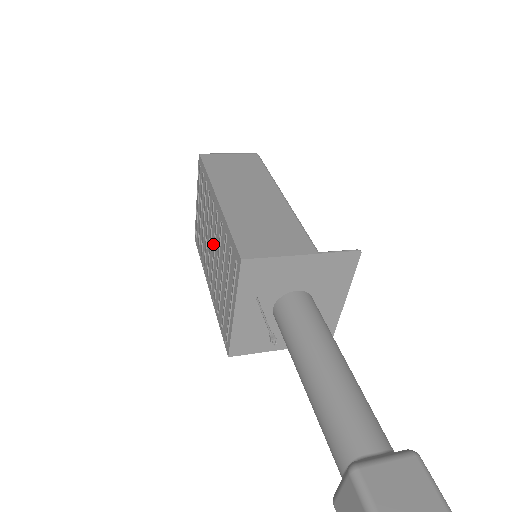
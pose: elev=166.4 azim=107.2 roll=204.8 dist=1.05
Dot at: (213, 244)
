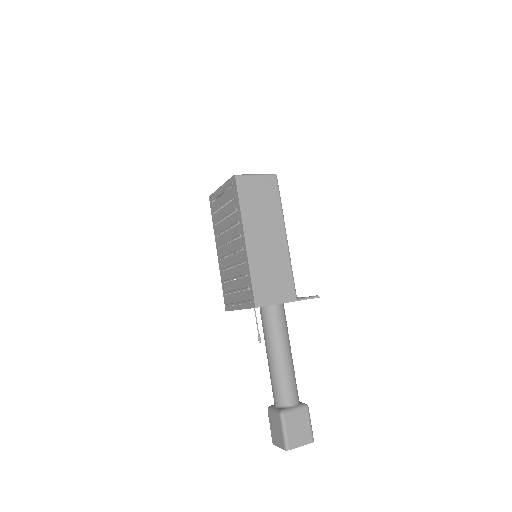
Dot at: (232, 253)
